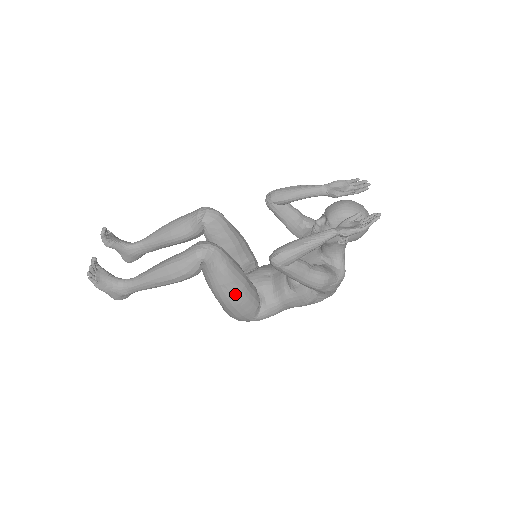
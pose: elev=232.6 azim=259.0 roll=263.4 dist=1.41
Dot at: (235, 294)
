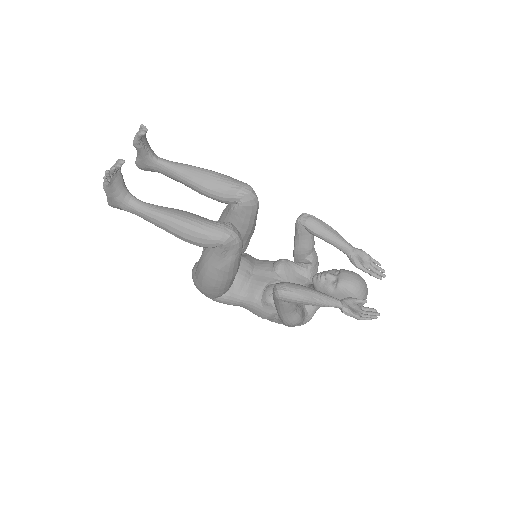
Dot at: (220, 280)
